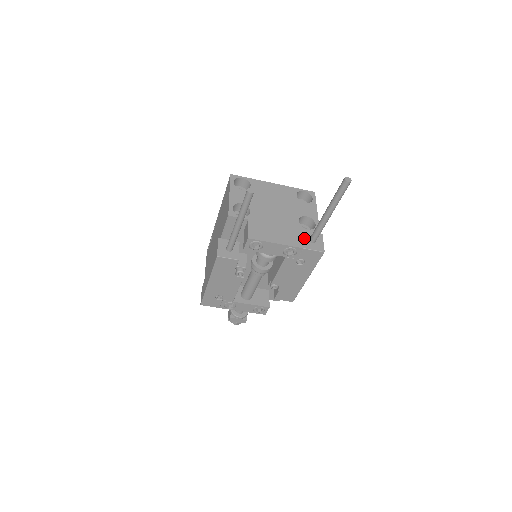
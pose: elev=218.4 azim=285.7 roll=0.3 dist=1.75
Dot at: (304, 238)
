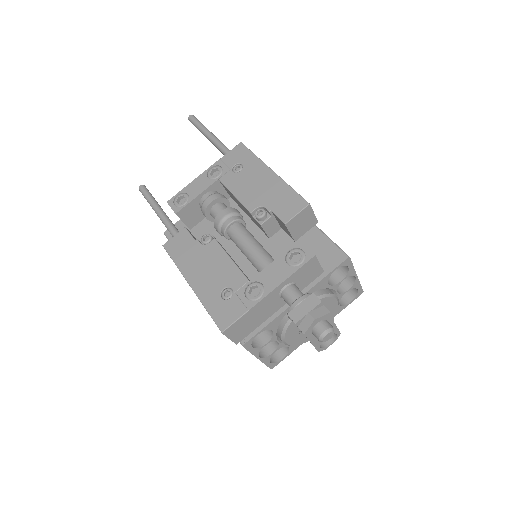
Dot at: occluded
